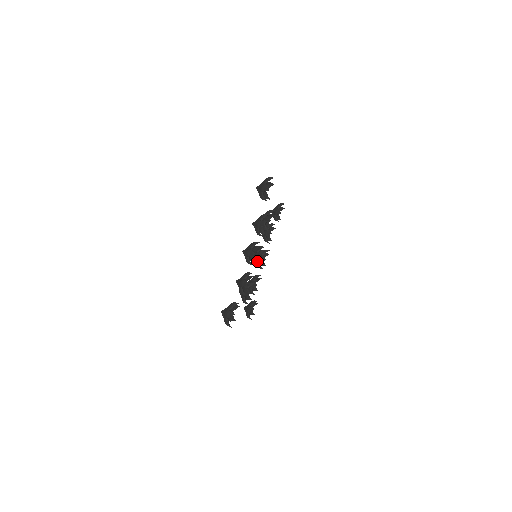
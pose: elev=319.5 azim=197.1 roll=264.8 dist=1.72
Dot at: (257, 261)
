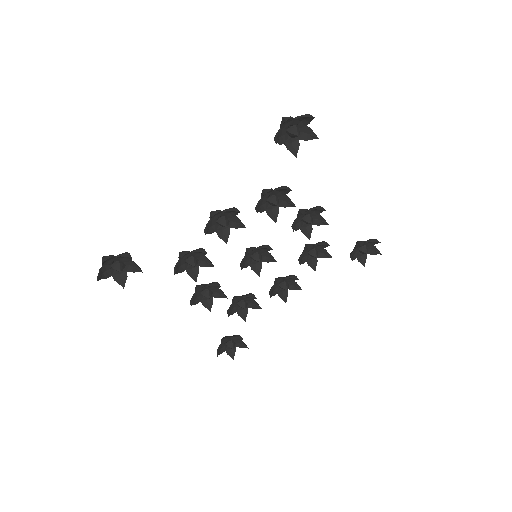
Dot at: (256, 267)
